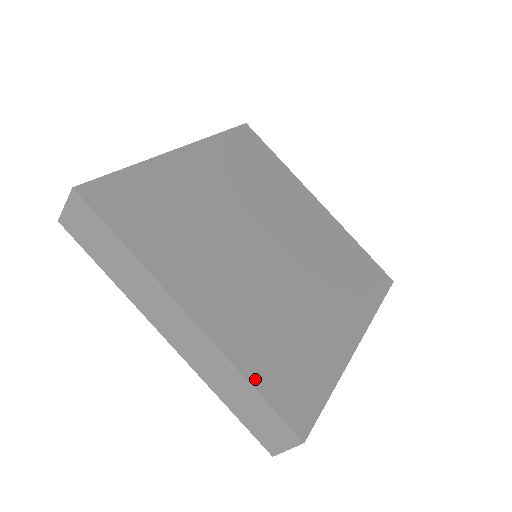
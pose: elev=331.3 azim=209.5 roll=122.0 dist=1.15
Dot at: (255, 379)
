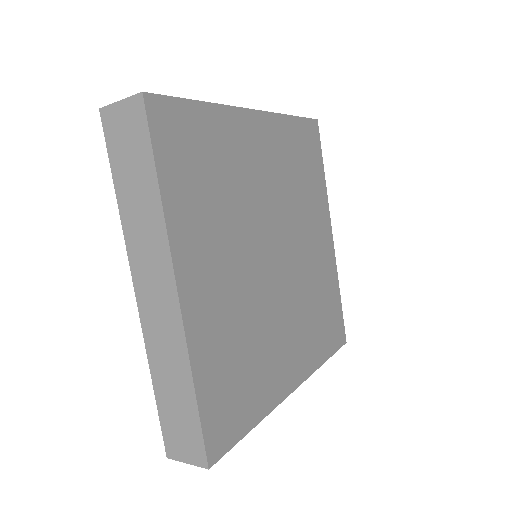
Dot at: (201, 387)
